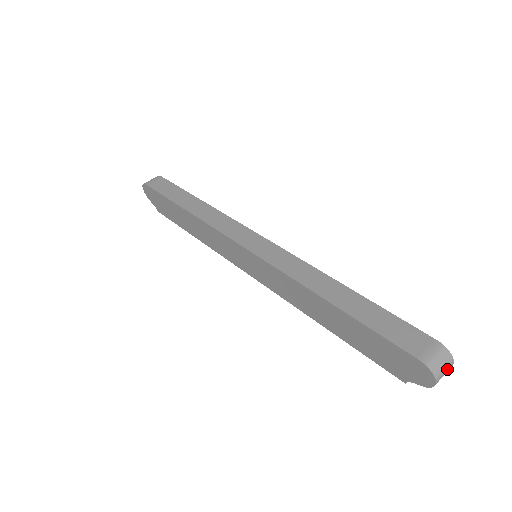
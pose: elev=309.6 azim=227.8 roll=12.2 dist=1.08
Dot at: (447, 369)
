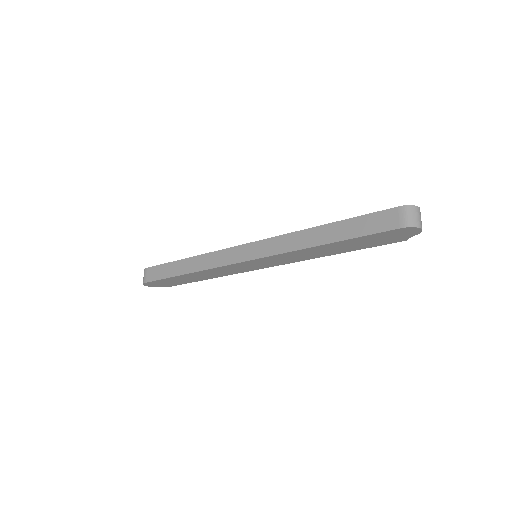
Dot at: (419, 215)
